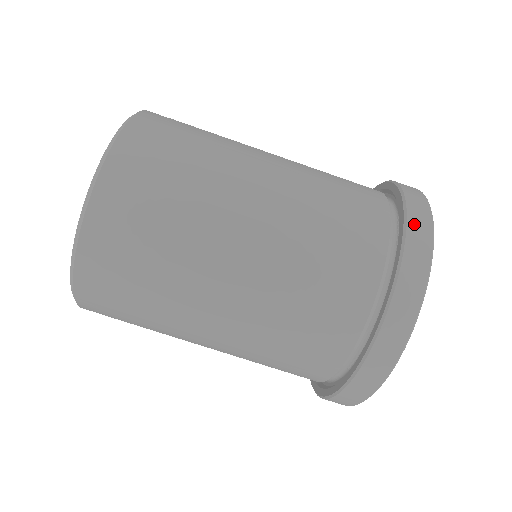
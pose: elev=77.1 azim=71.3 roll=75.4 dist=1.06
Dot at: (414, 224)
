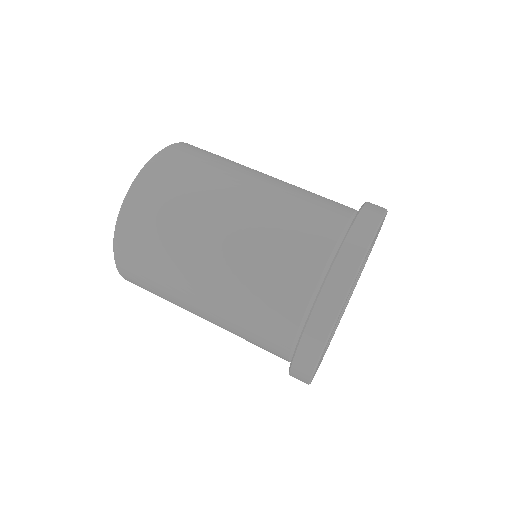
Dot at: (367, 211)
